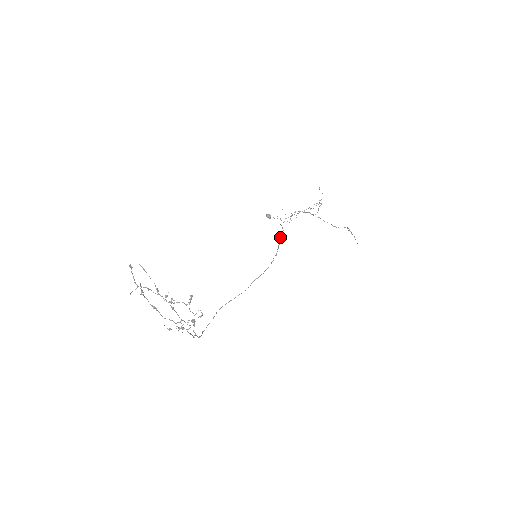
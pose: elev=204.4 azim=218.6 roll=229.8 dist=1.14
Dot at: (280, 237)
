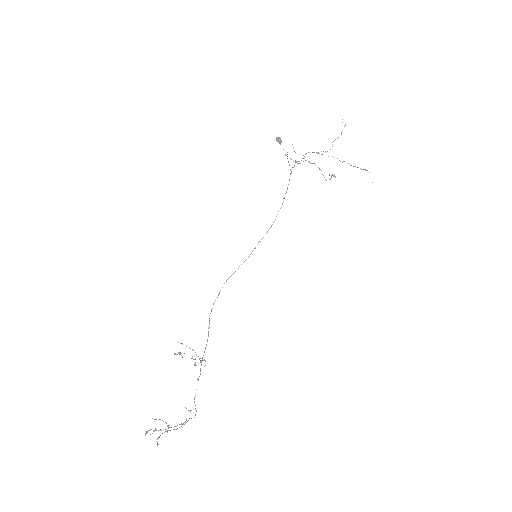
Dot at: (288, 184)
